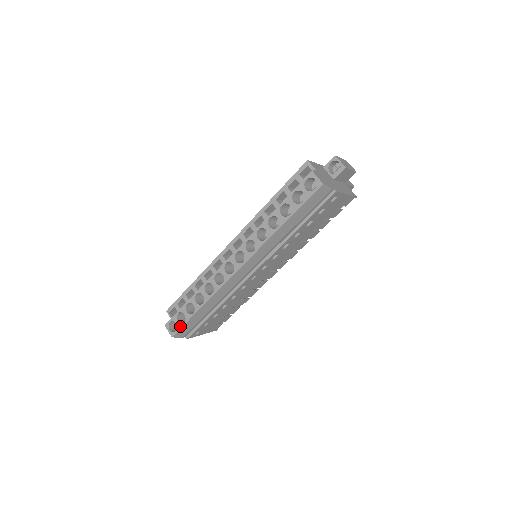
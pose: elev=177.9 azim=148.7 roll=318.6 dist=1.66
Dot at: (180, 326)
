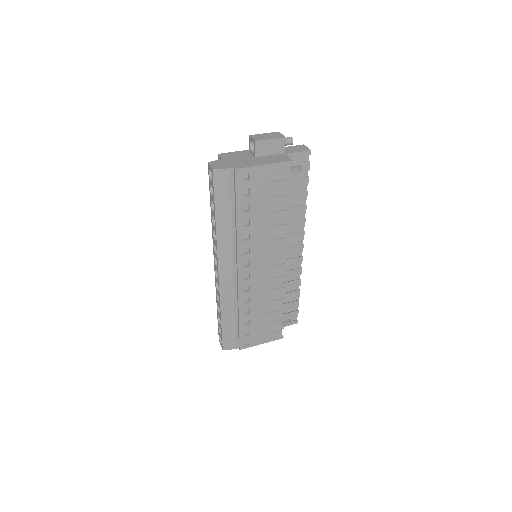
Dot at: (221, 338)
